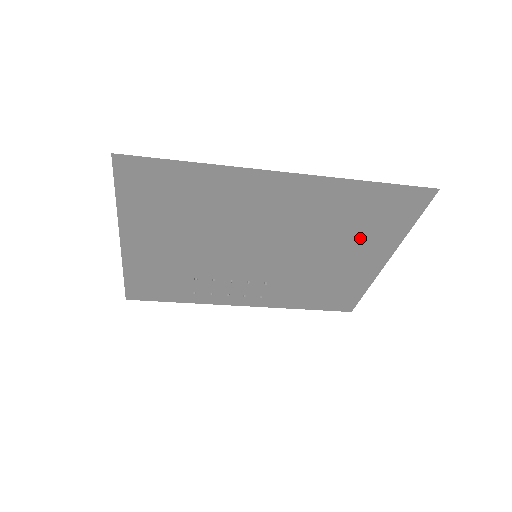
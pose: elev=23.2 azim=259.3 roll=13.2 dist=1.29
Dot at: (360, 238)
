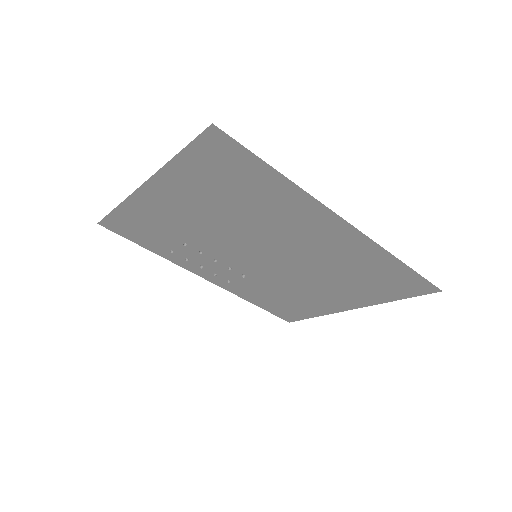
Dot at: (352, 287)
